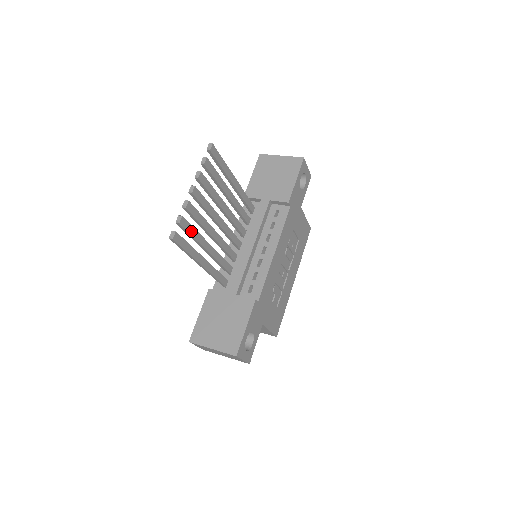
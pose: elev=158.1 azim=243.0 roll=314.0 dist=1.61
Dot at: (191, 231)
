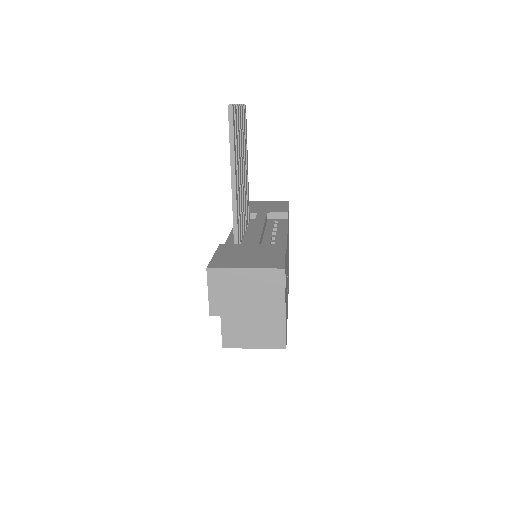
Dot at: (236, 132)
